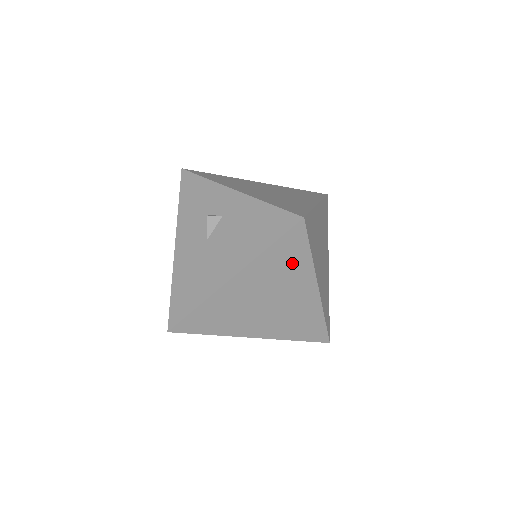
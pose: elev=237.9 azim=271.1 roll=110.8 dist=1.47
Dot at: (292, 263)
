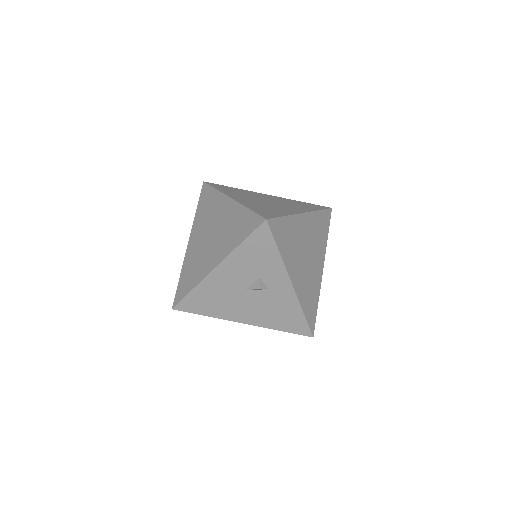
Dot at: occluded
